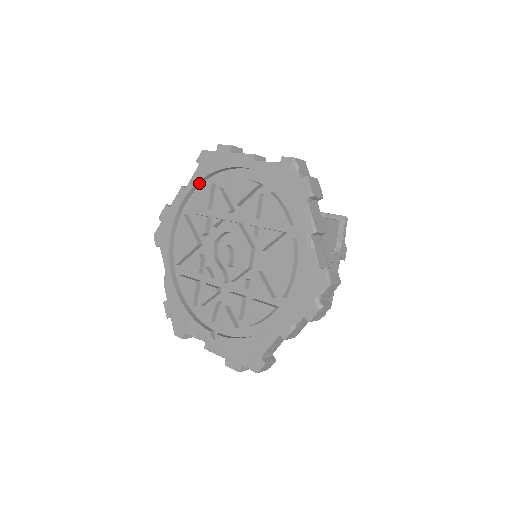
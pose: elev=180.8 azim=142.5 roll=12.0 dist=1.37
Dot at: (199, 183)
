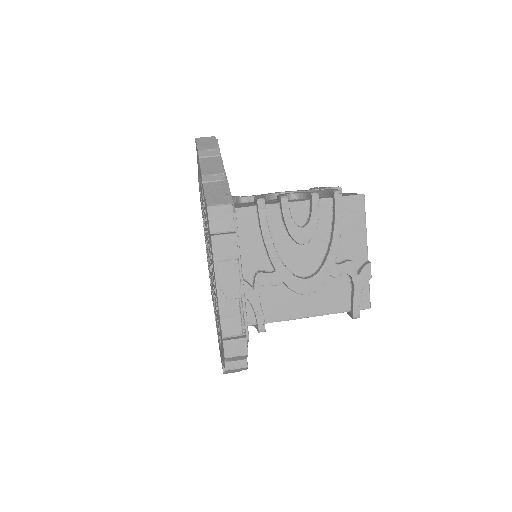
Dot at: occluded
